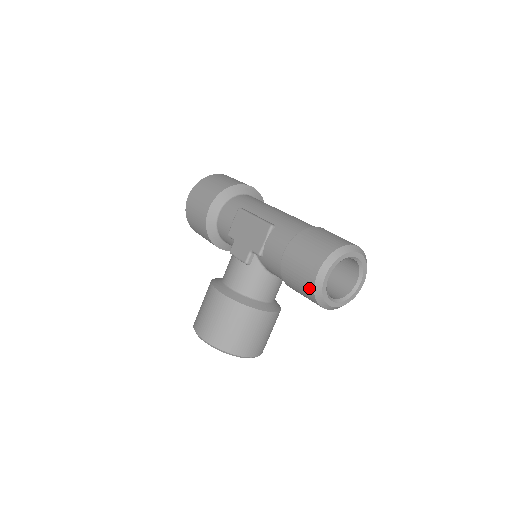
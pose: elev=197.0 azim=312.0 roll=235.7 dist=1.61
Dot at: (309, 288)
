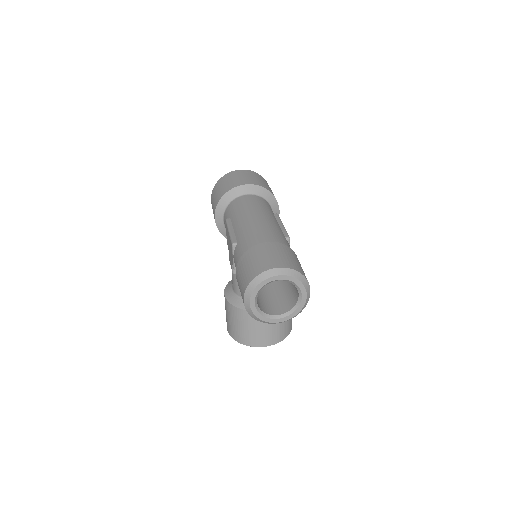
Dot at: occluded
